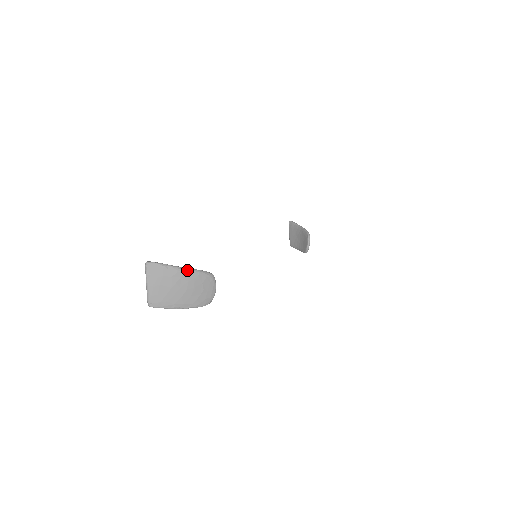
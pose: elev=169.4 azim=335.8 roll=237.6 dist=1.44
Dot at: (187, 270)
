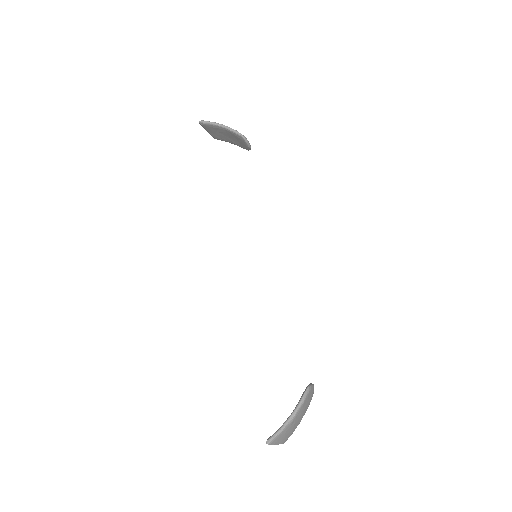
Dot at: (296, 413)
